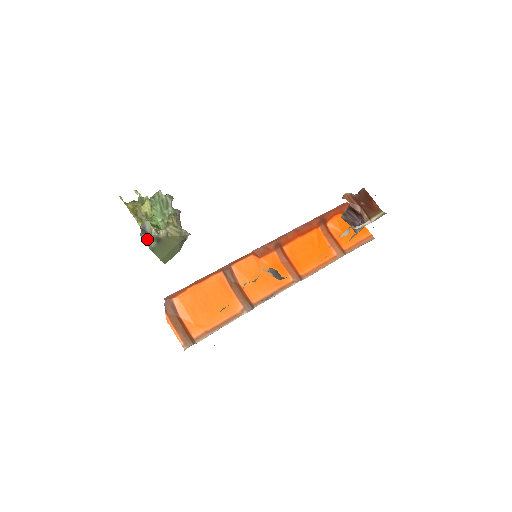
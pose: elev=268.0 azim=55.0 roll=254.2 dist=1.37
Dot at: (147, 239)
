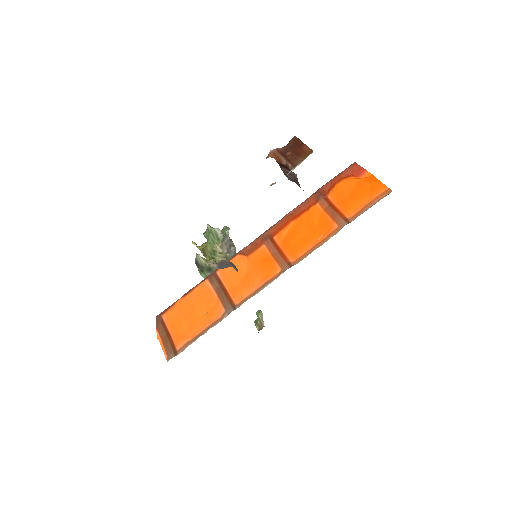
Dot at: (202, 272)
